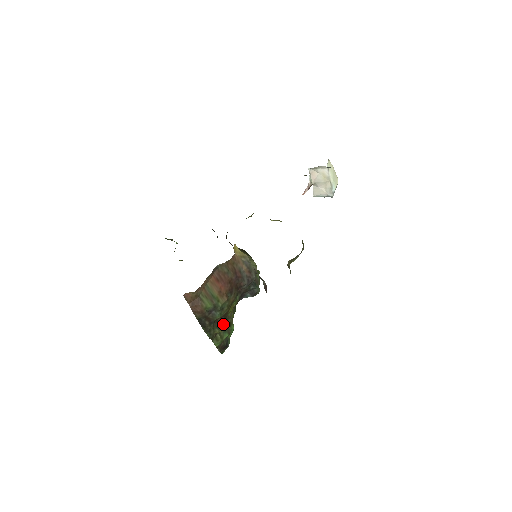
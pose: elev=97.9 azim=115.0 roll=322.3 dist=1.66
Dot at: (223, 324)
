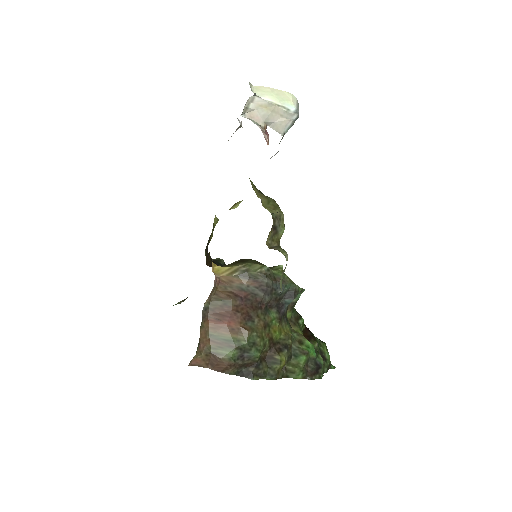
Dot at: (280, 354)
